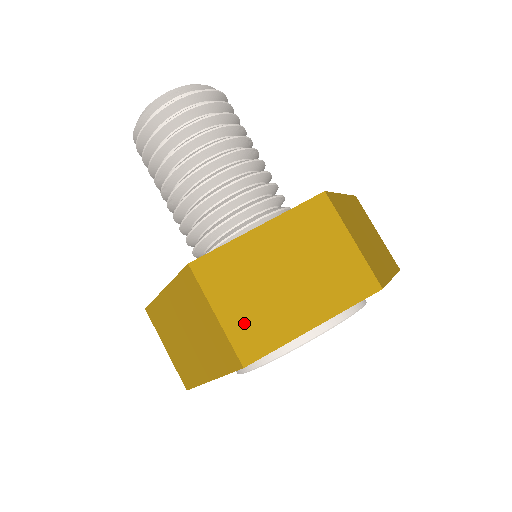
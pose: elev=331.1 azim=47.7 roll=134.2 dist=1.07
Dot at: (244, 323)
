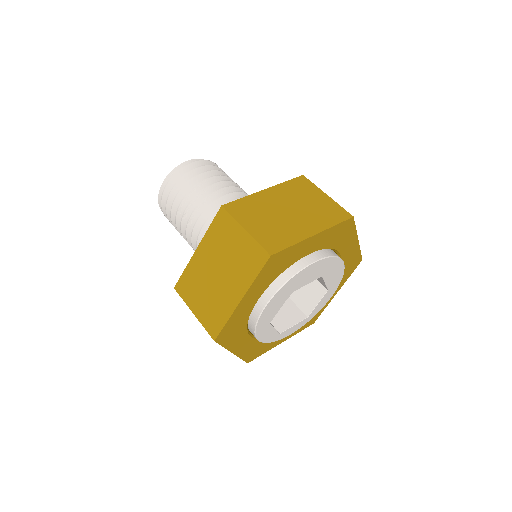
Dot at: (266, 233)
